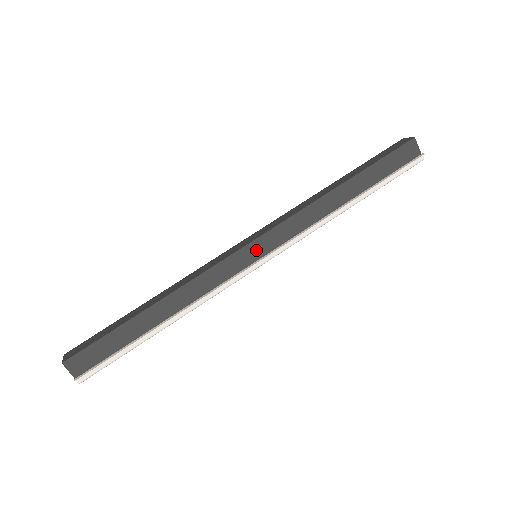
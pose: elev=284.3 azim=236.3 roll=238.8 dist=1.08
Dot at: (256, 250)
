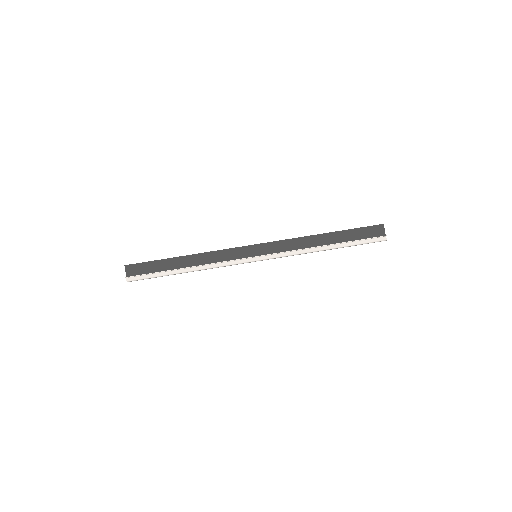
Dot at: (256, 251)
